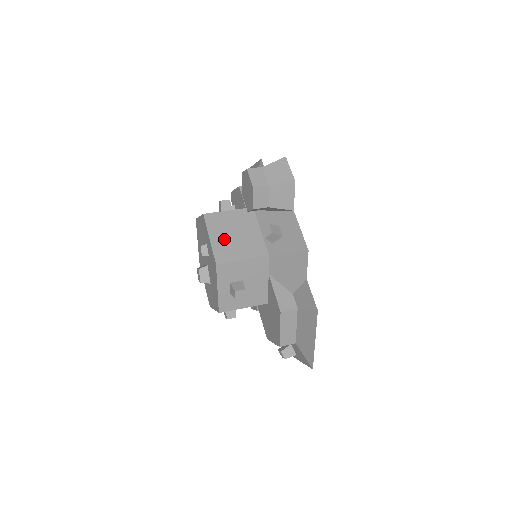
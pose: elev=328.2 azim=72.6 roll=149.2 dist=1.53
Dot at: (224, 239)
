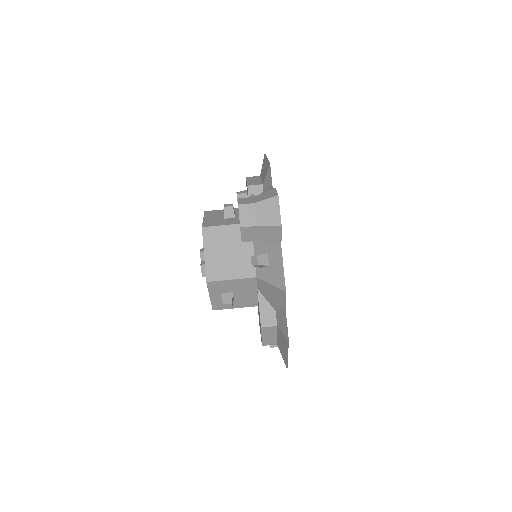
Dot at: (217, 256)
